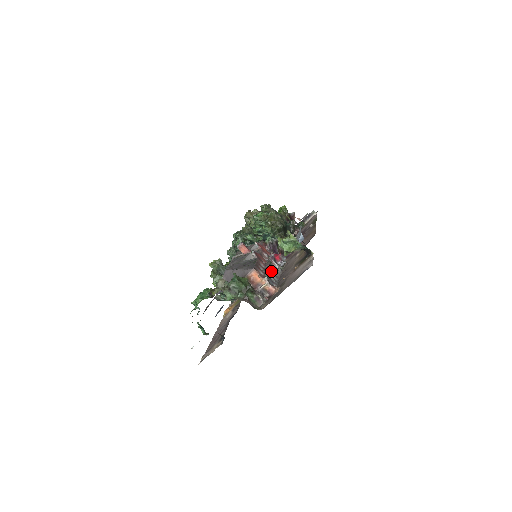
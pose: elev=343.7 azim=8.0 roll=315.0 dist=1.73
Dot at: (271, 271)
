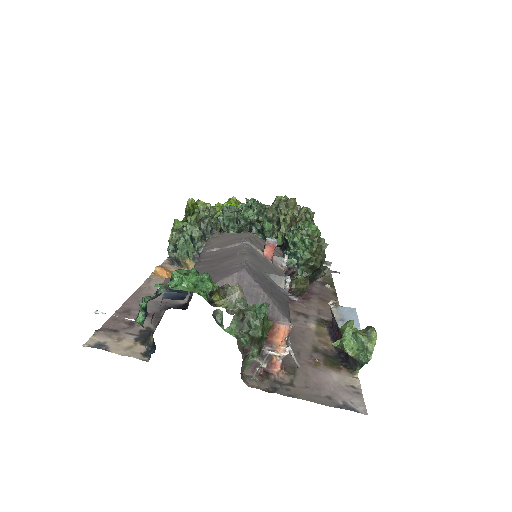
Dot at: occluded
